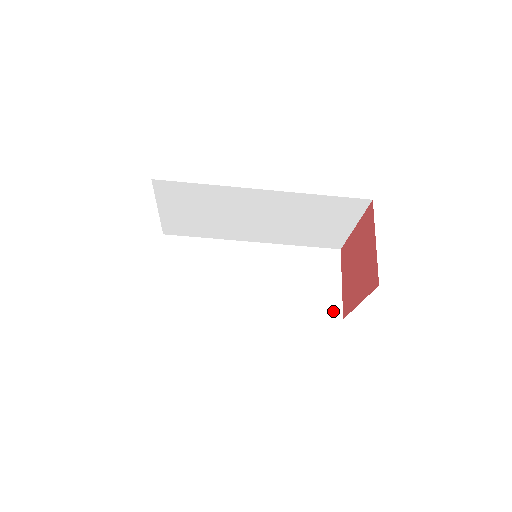
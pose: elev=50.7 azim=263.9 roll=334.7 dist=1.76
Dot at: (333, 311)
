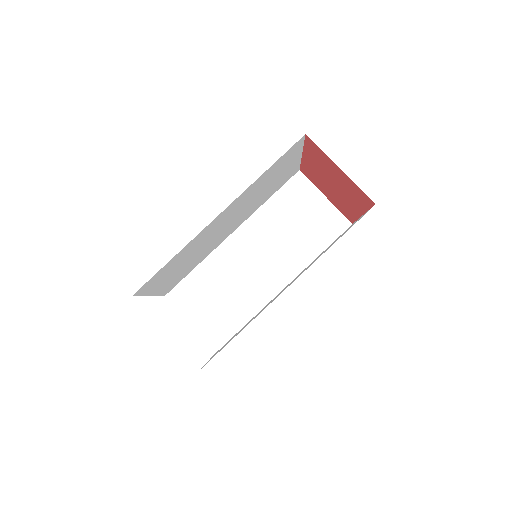
Dot at: (340, 225)
